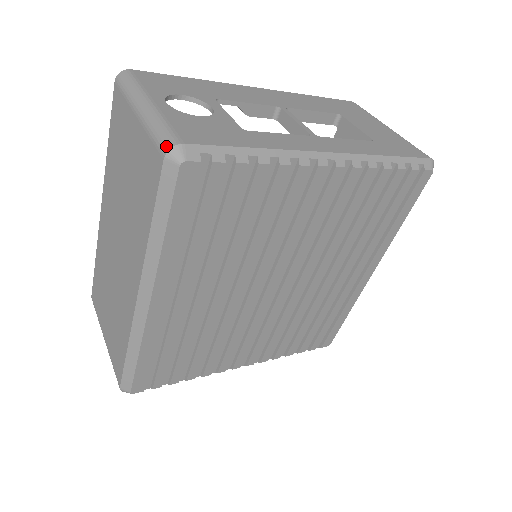
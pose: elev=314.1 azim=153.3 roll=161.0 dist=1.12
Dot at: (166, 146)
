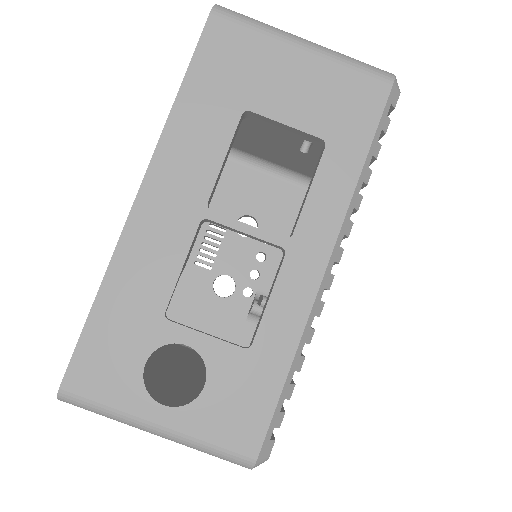
Dot at: occluded
